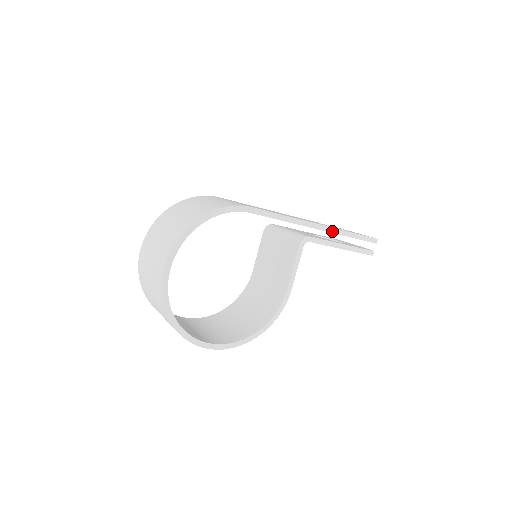
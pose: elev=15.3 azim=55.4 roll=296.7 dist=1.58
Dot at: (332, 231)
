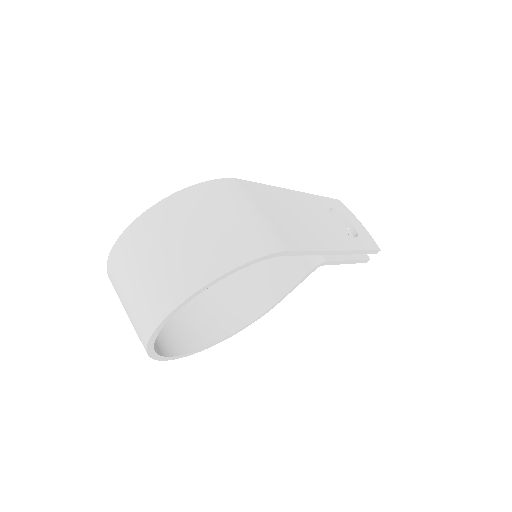
Dot at: (349, 253)
